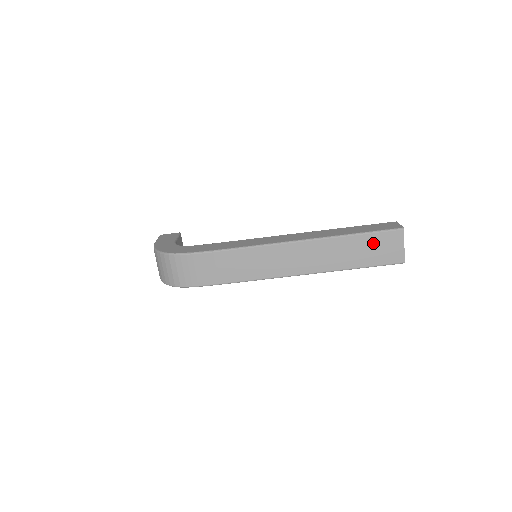
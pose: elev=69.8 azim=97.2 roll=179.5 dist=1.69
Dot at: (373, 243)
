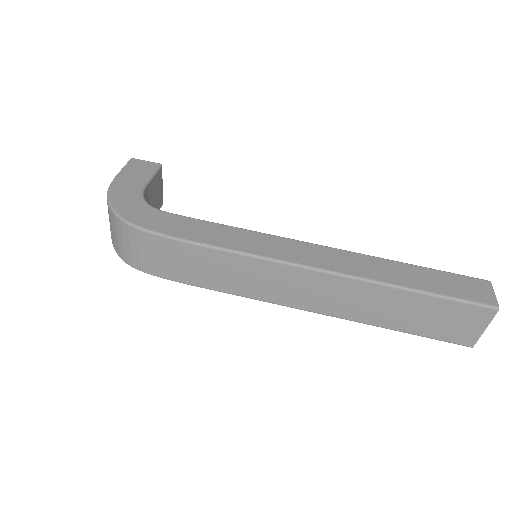
Dot at: (439, 311)
